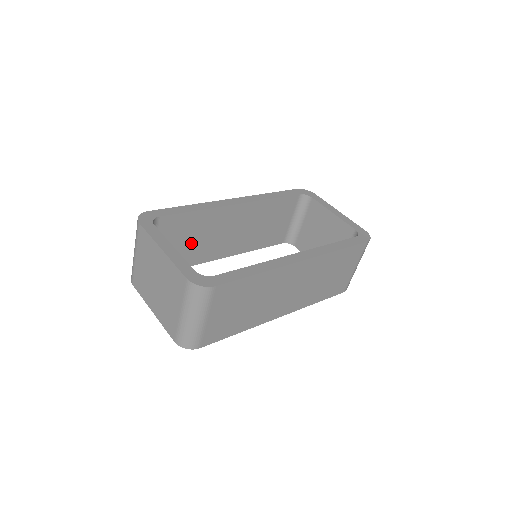
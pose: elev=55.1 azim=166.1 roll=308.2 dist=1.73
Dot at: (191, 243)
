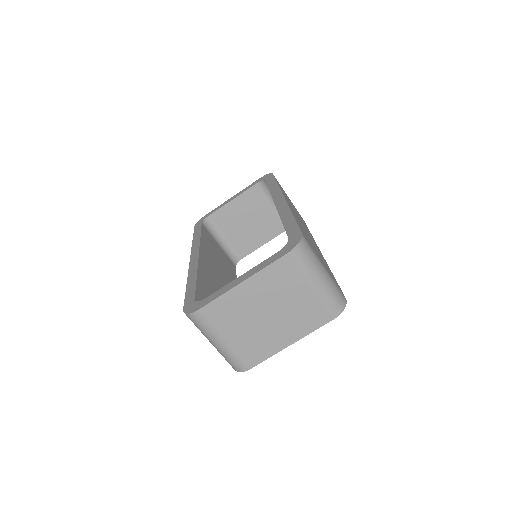
Dot at: occluded
